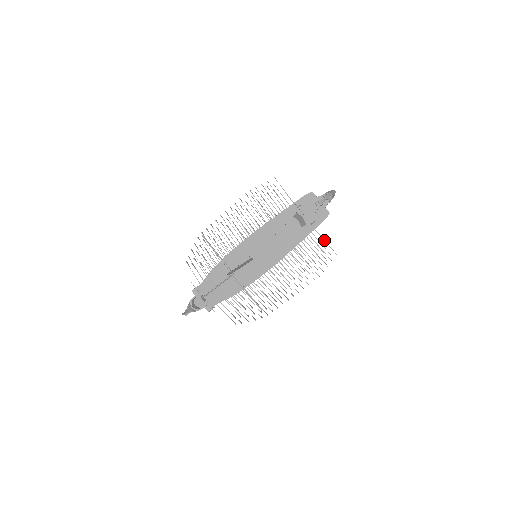
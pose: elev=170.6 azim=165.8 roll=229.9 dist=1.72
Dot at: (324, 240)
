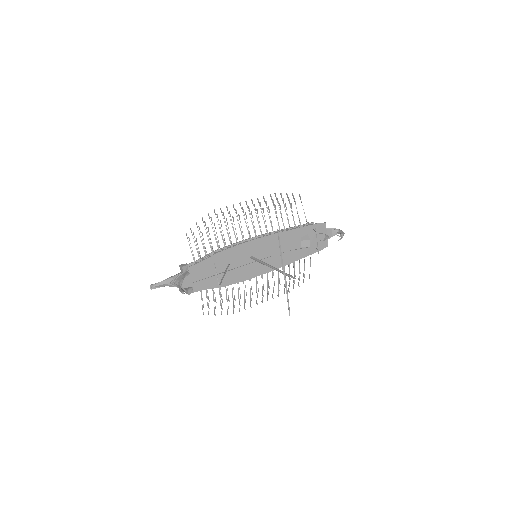
Dot at: (310, 264)
